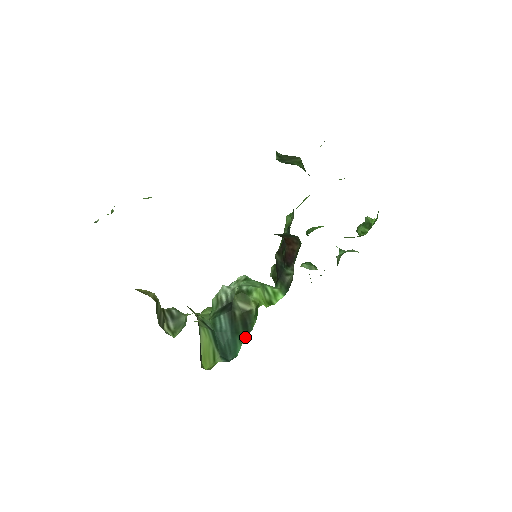
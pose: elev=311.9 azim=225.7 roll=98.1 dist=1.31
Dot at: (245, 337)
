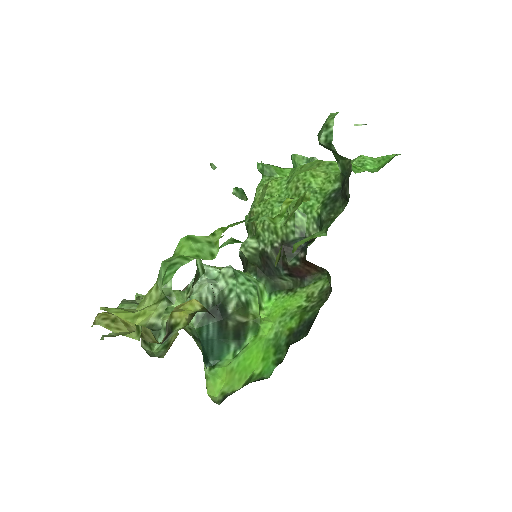
Dot at: (237, 348)
